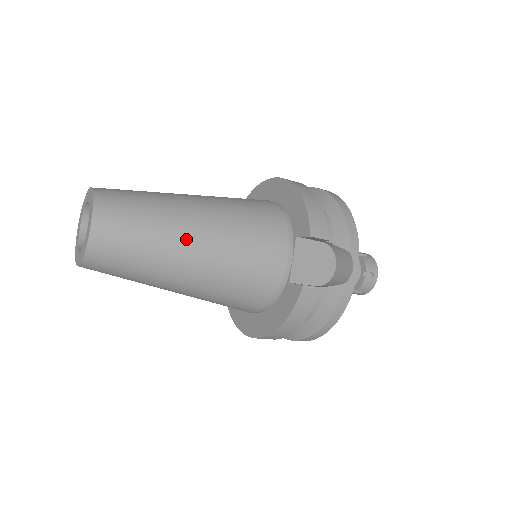
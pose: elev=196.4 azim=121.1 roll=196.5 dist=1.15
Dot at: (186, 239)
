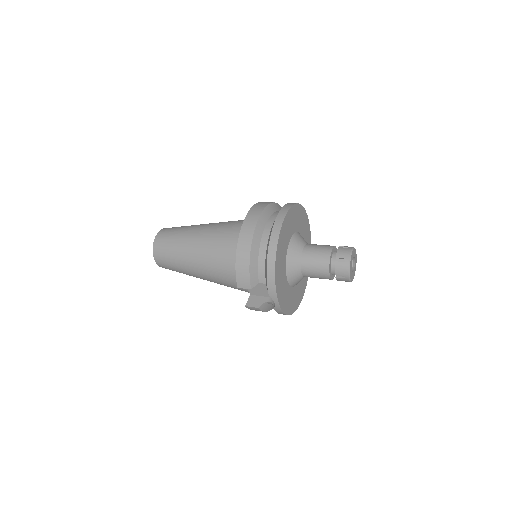
Dot at: (191, 271)
